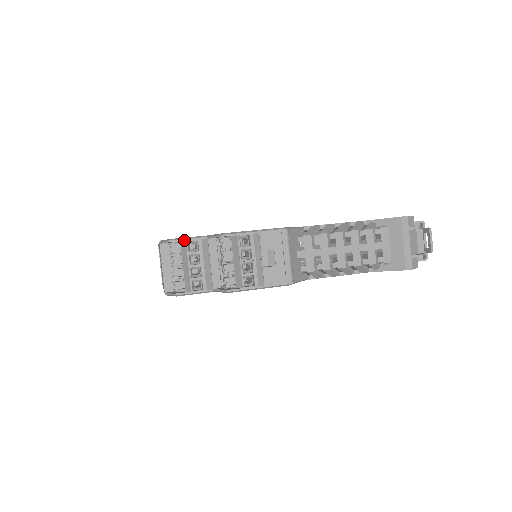
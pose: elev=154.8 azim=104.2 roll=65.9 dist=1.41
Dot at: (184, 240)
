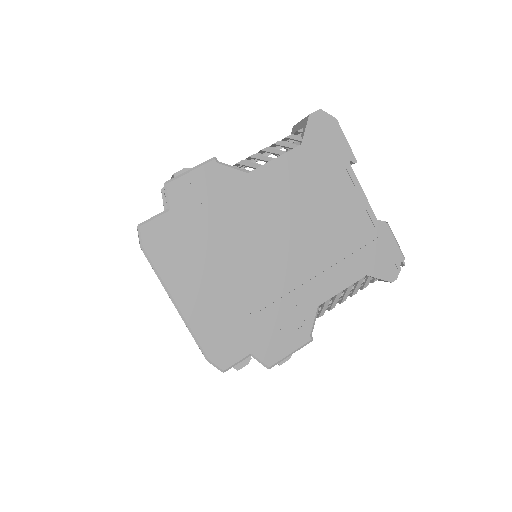
Dot at: (234, 366)
